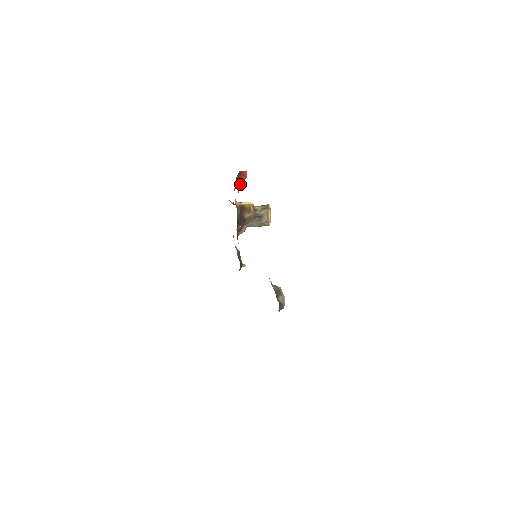
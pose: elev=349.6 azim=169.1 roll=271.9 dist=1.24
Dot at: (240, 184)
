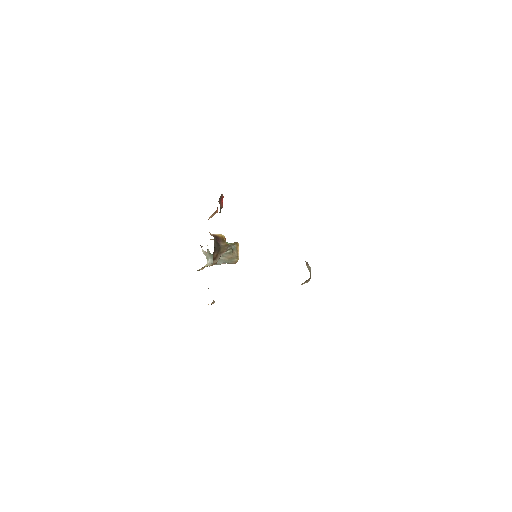
Dot at: (220, 208)
